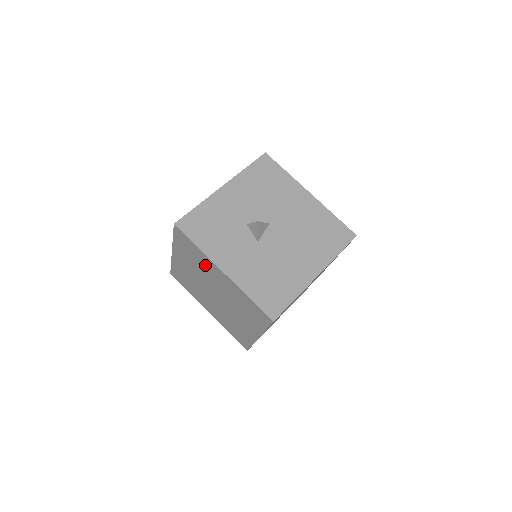
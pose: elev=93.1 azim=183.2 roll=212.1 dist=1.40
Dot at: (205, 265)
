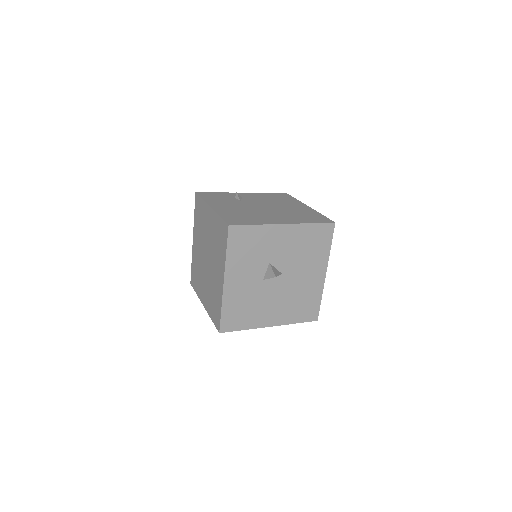
Dot at: (219, 258)
